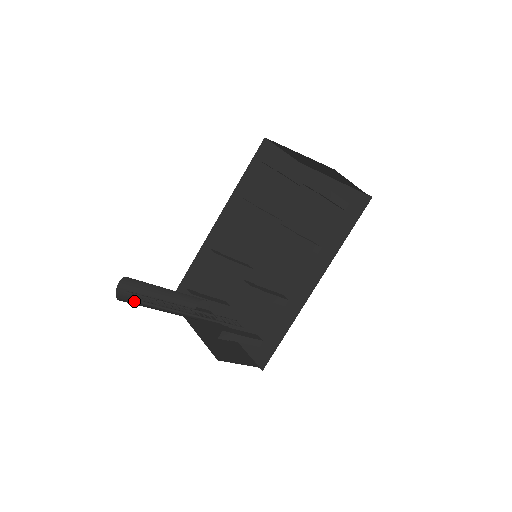
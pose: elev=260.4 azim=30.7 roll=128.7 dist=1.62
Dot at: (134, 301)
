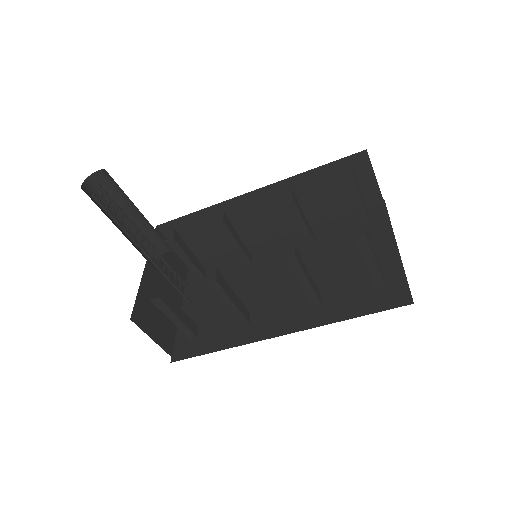
Dot at: (96, 200)
